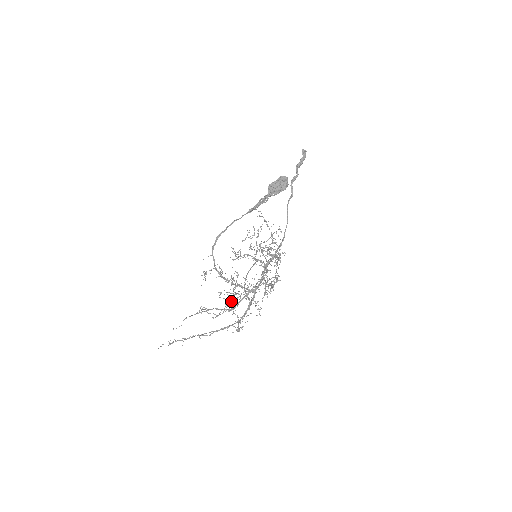
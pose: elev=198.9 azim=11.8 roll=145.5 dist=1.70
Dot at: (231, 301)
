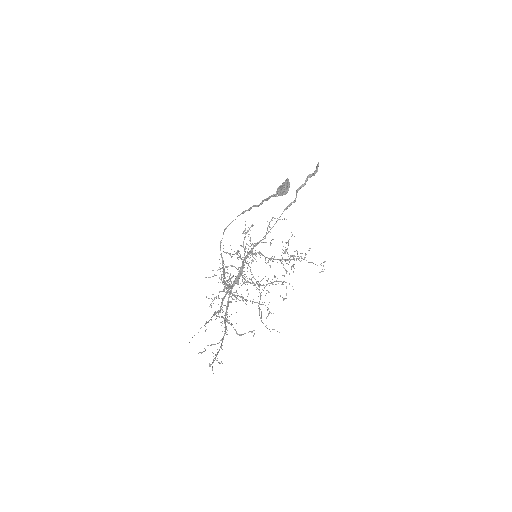
Dot at: (258, 308)
